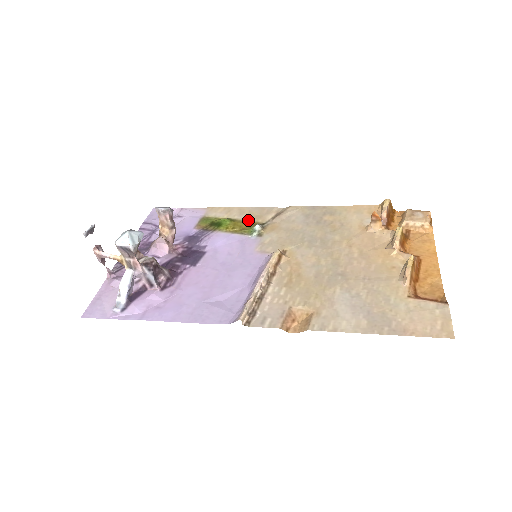
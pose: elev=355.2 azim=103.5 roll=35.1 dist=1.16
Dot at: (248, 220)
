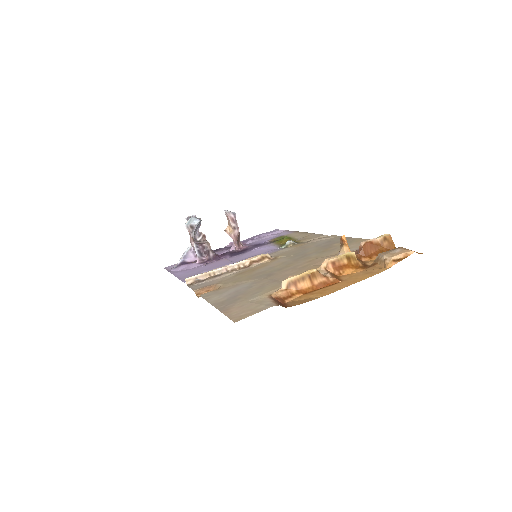
Dot at: (297, 240)
